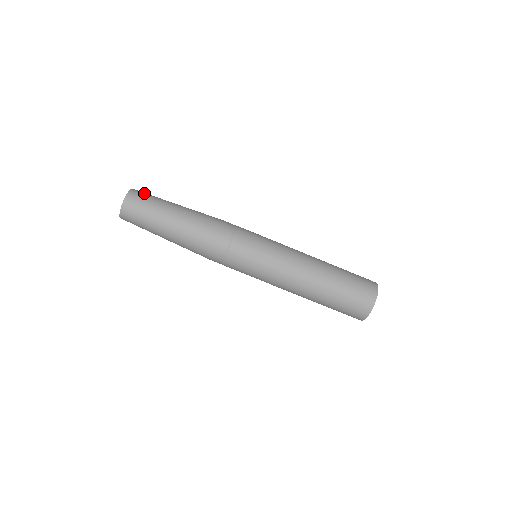
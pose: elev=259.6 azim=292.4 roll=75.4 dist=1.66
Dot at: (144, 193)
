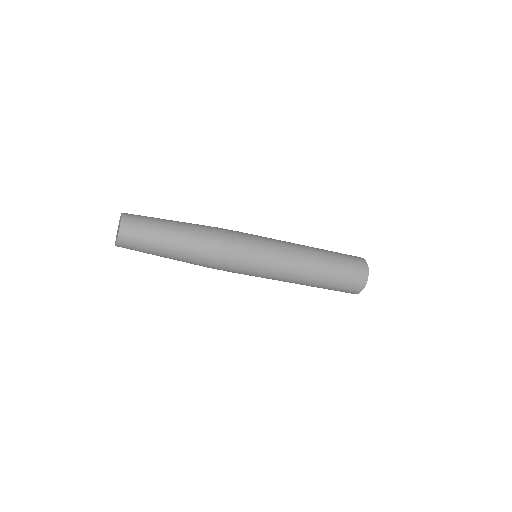
Dot at: (136, 215)
